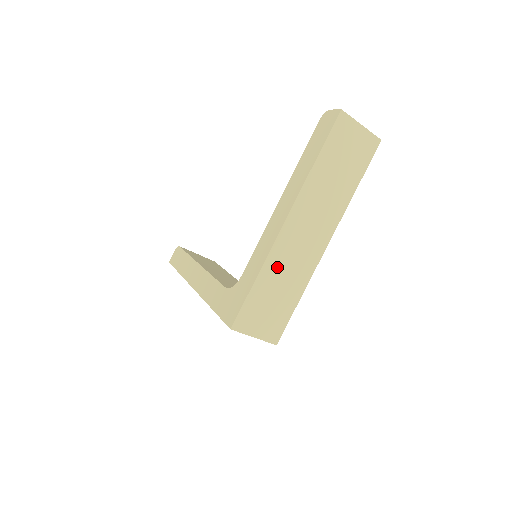
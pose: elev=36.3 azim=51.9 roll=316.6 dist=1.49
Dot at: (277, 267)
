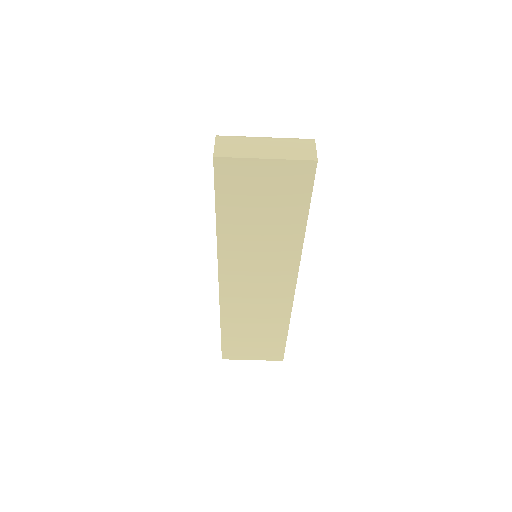
Dot at: (239, 317)
